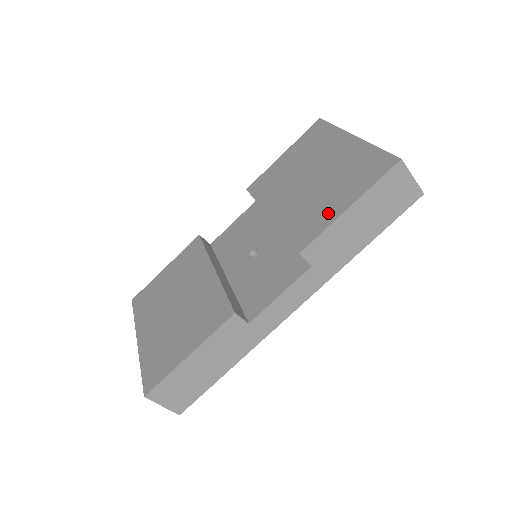
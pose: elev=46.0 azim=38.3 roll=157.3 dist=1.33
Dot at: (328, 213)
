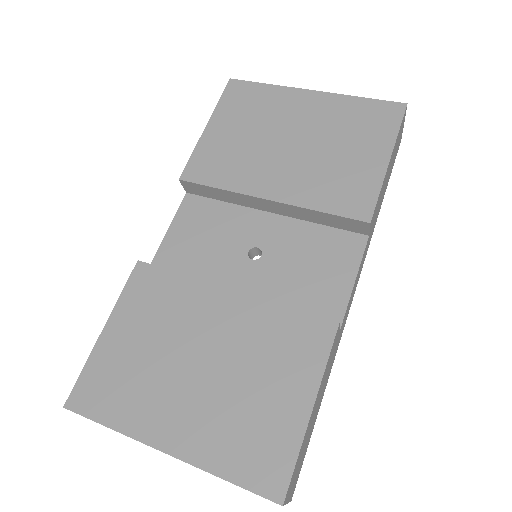
Dot at: (366, 172)
